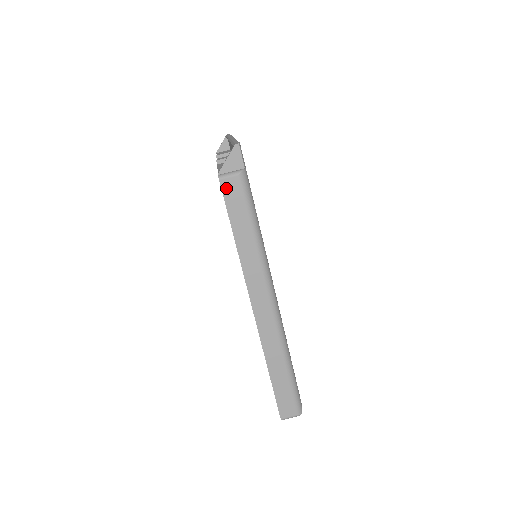
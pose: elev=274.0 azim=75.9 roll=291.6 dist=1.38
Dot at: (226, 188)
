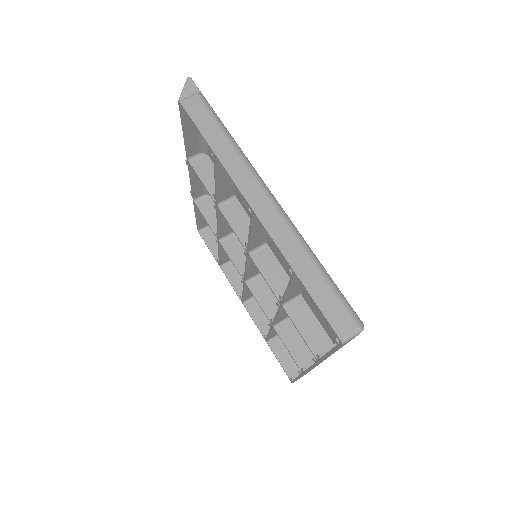
Dot at: (188, 107)
